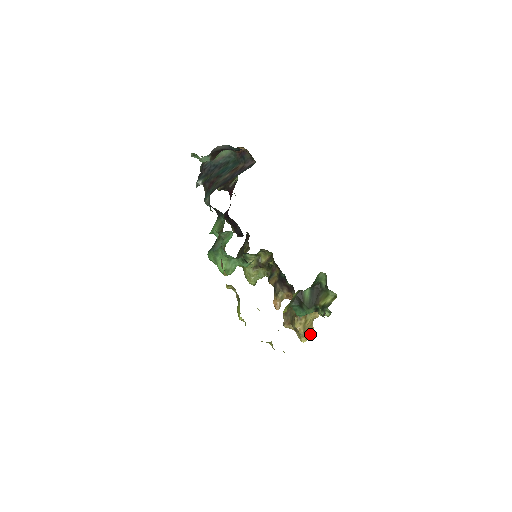
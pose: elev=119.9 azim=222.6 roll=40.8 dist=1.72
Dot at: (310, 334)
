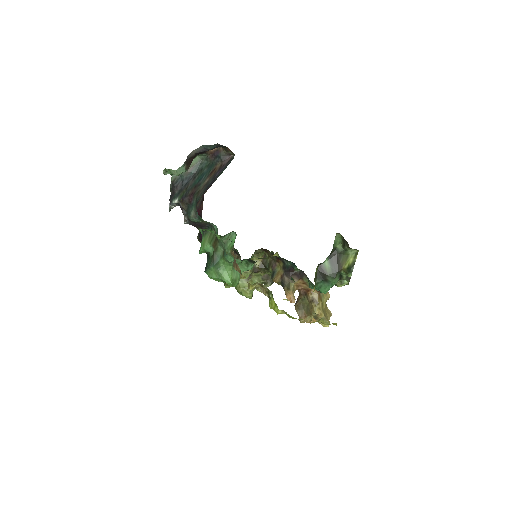
Dot at: (329, 317)
